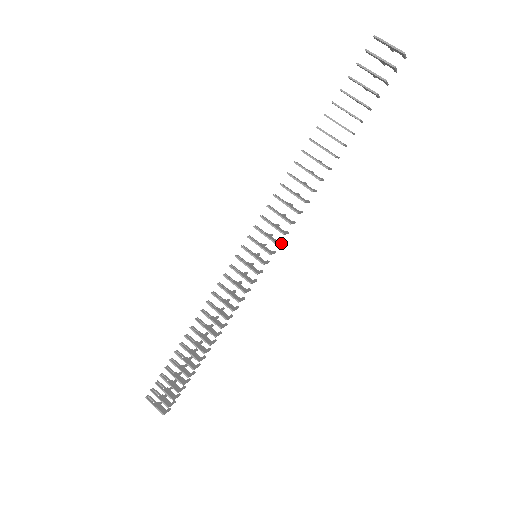
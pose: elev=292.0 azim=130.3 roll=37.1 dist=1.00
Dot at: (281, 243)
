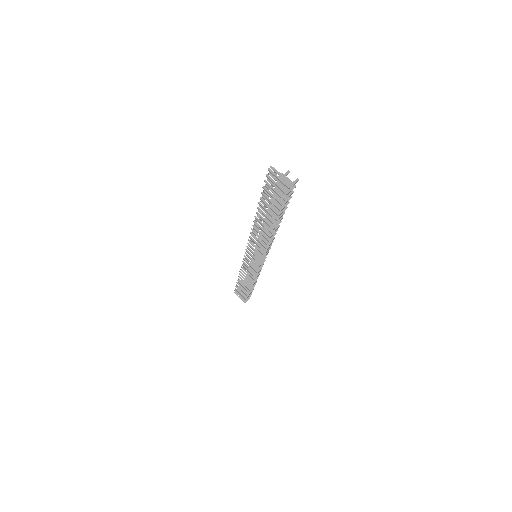
Dot at: occluded
